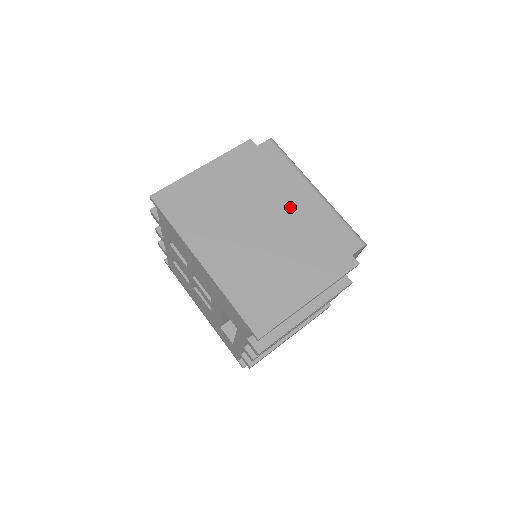
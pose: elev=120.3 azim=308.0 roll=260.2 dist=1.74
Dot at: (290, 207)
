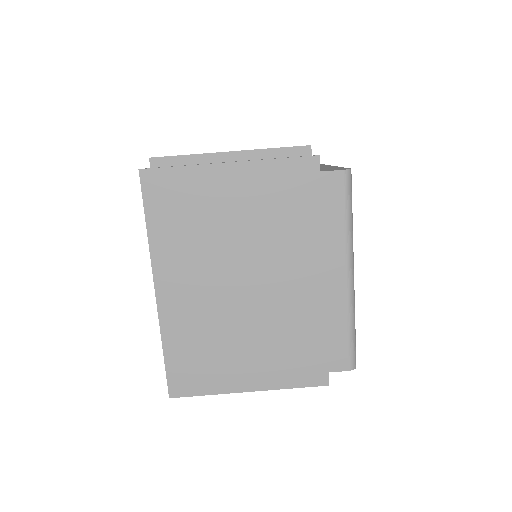
Dot at: (302, 280)
